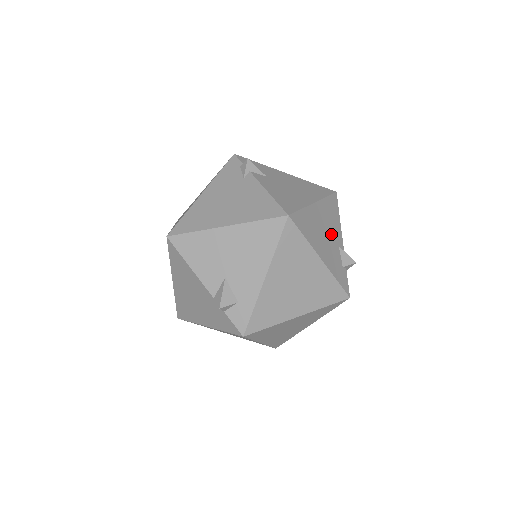
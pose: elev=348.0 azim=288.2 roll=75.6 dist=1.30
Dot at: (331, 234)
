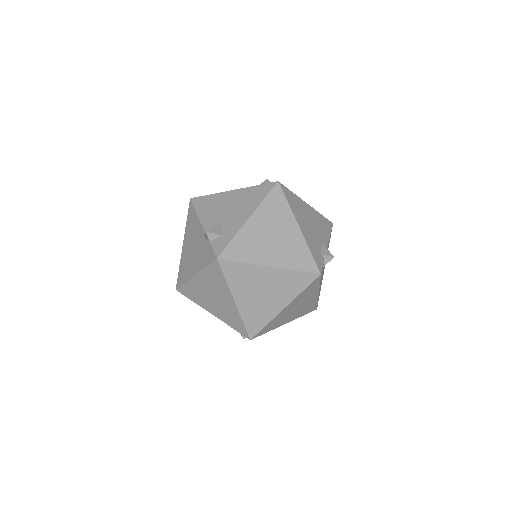
Dot at: (316, 230)
